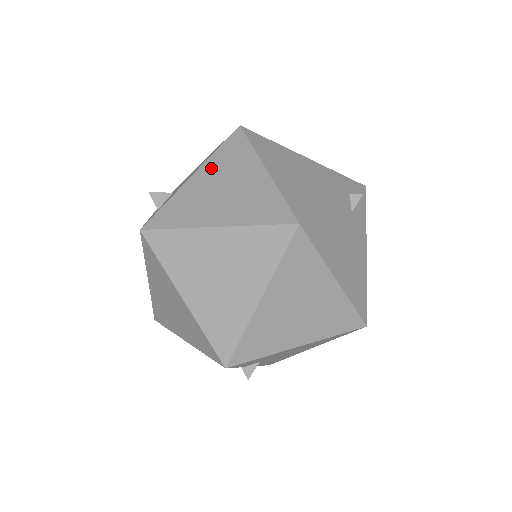
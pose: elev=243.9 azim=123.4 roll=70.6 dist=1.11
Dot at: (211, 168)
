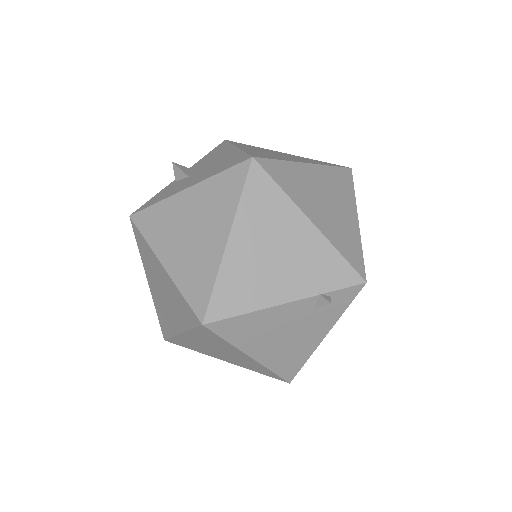
Dot at: (200, 195)
